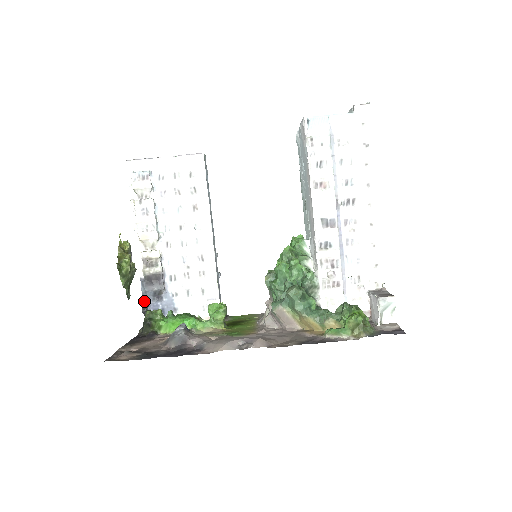
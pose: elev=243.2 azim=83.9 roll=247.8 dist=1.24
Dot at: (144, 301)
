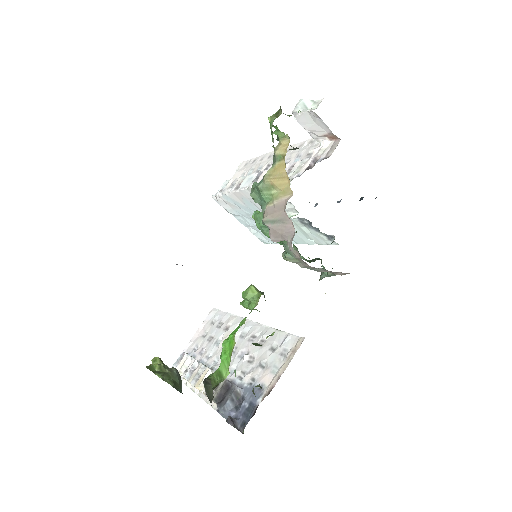
Dot at: occluded
